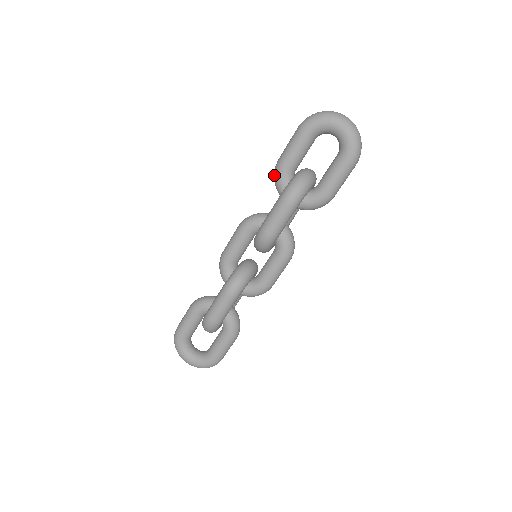
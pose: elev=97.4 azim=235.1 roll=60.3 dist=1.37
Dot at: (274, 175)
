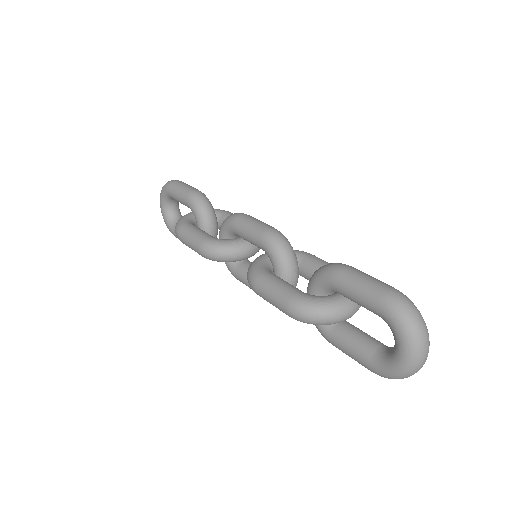
Dot at: (325, 267)
